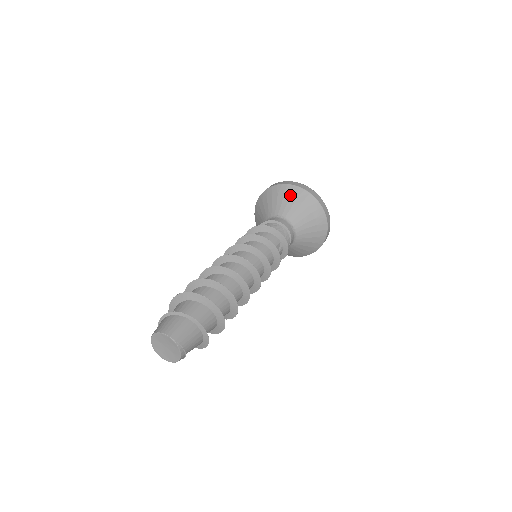
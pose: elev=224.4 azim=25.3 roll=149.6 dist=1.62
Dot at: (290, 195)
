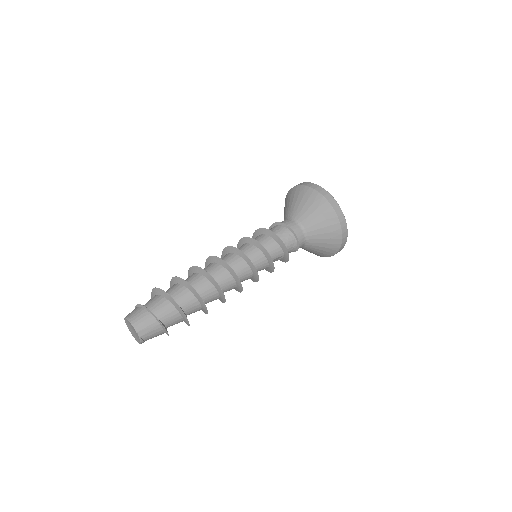
Dot at: (322, 213)
